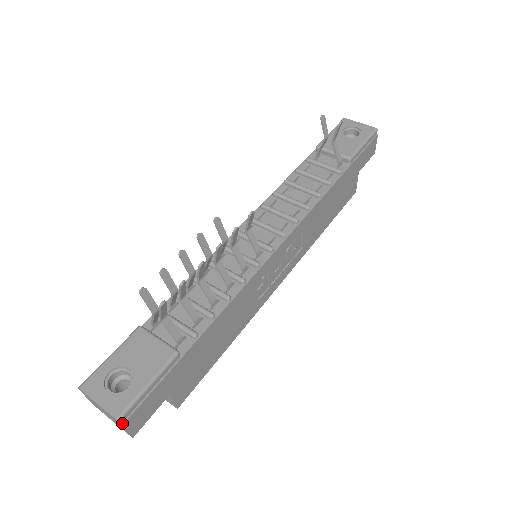
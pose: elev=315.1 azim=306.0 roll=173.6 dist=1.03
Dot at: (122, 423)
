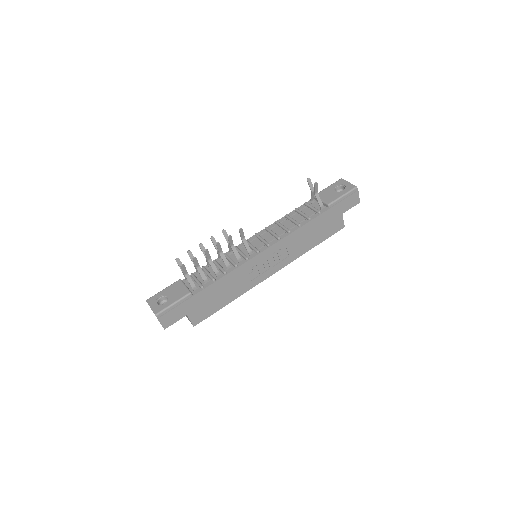
Dot at: (158, 318)
